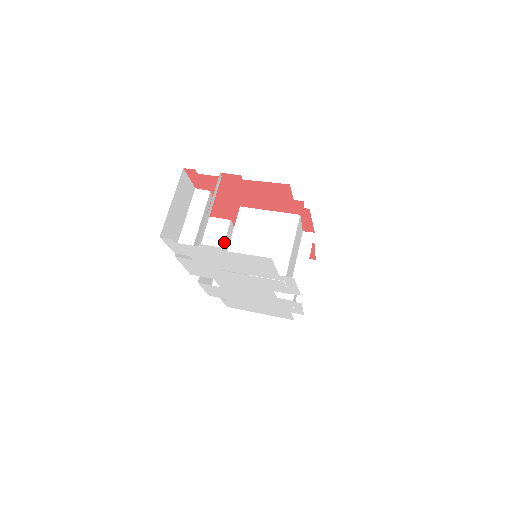
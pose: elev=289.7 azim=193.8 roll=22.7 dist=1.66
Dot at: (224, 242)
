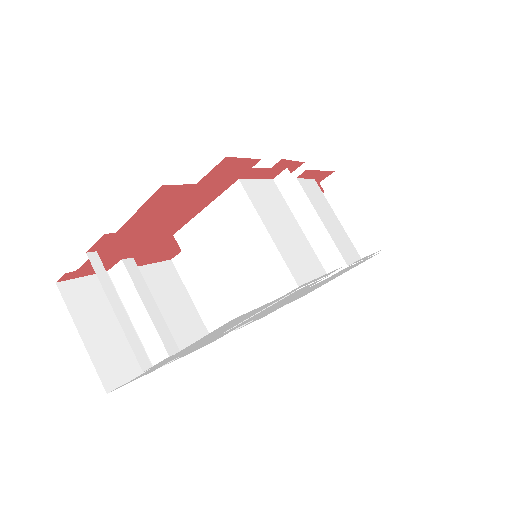
Dot at: occluded
